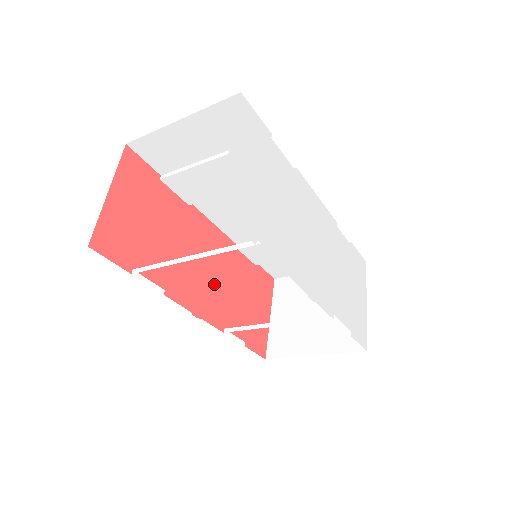
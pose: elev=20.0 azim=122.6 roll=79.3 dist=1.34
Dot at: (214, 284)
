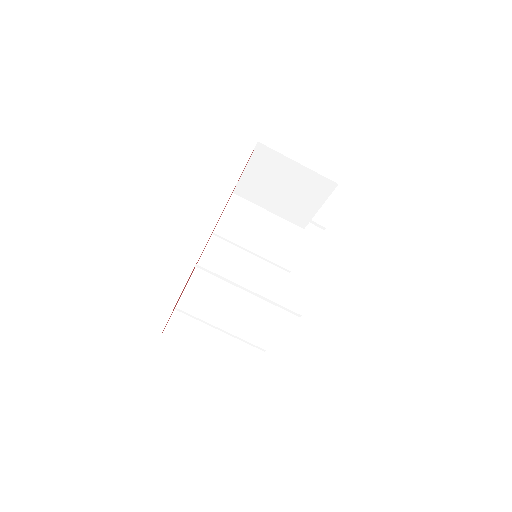
Dot at: occluded
